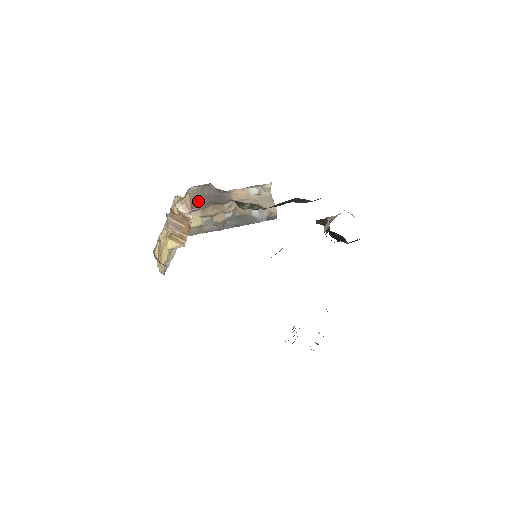
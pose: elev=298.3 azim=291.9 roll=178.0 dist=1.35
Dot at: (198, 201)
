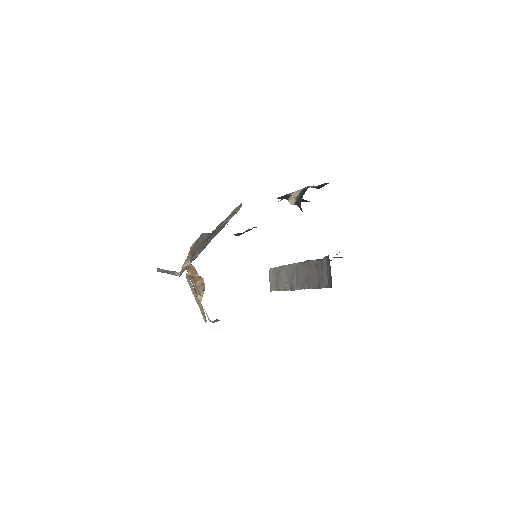
Dot at: (195, 250)
